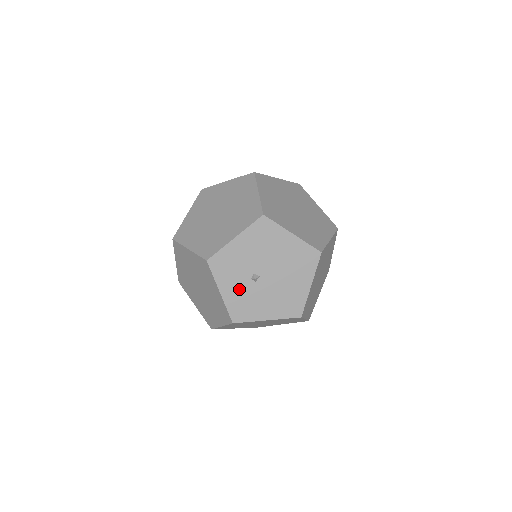
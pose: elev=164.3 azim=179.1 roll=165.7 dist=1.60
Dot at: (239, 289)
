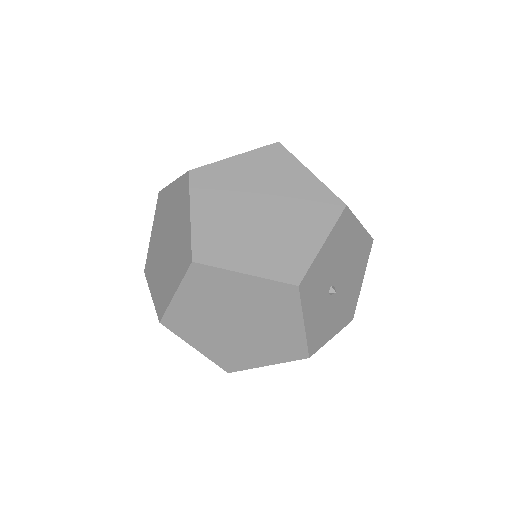
Dot at: (319, 311)
